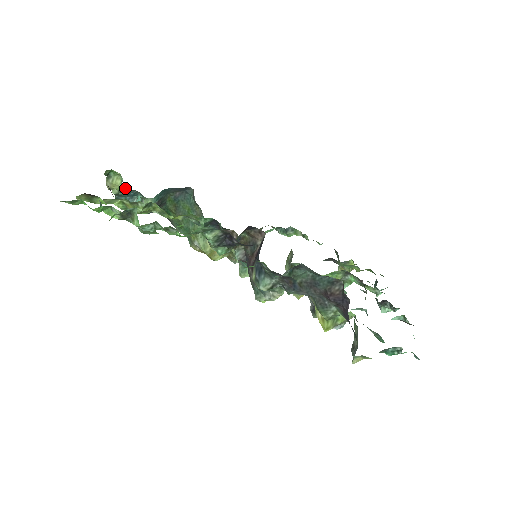
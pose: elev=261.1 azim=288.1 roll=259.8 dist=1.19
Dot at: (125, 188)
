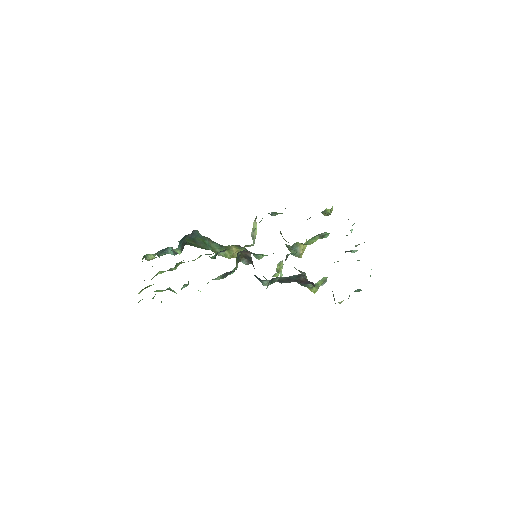
Dot at: (158, 251)
